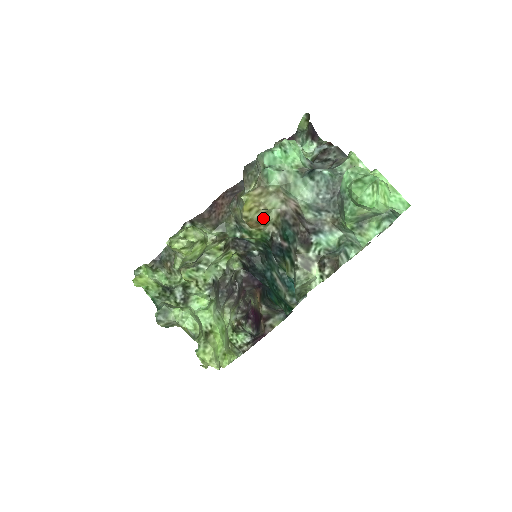
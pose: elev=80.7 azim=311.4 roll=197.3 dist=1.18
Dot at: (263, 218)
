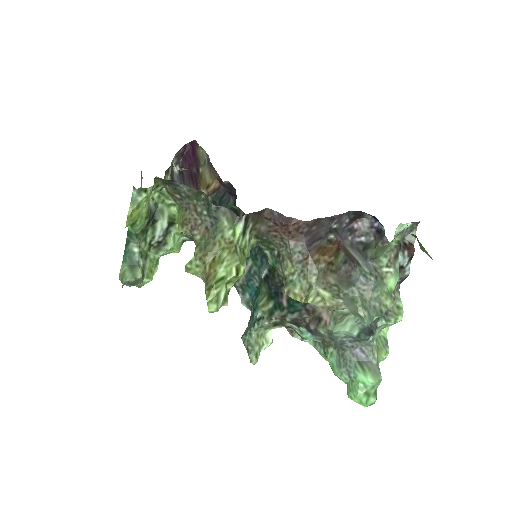
Dot at: occluded
